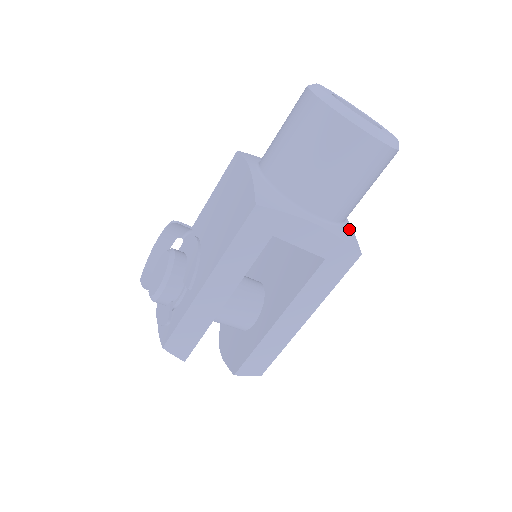
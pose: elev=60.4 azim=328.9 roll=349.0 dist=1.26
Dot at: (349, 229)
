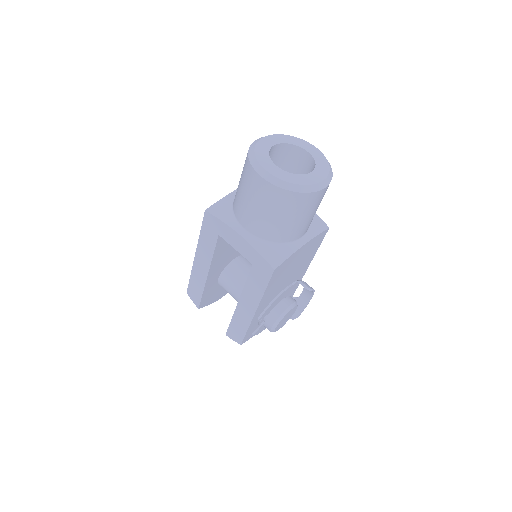
Dot at: (285, 250)
